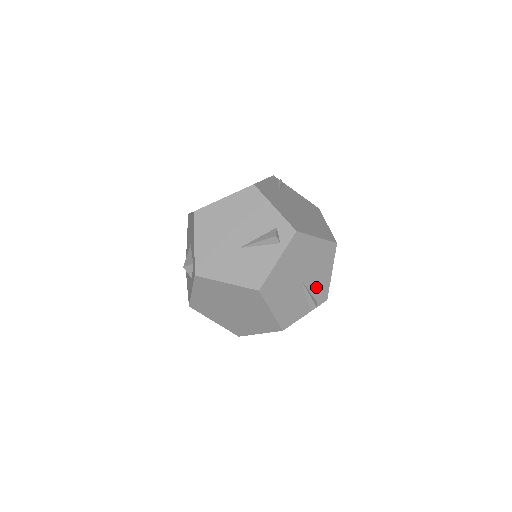
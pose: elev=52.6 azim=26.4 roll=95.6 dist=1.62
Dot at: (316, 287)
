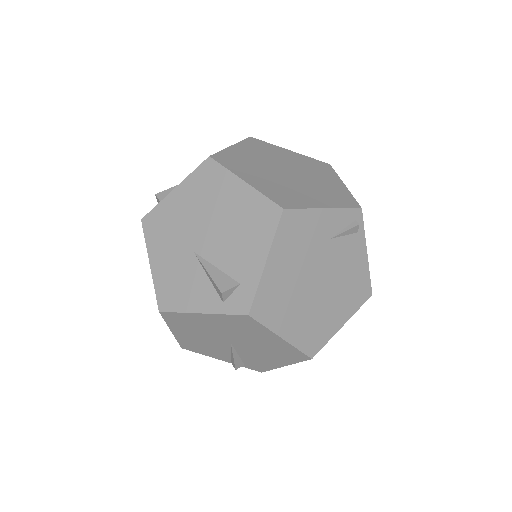
Dot at: (251, 358)
